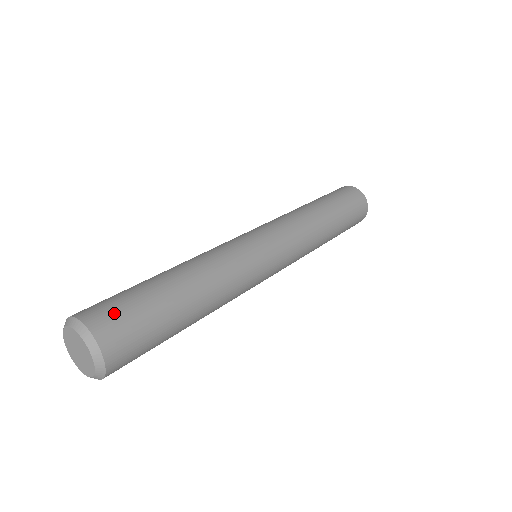
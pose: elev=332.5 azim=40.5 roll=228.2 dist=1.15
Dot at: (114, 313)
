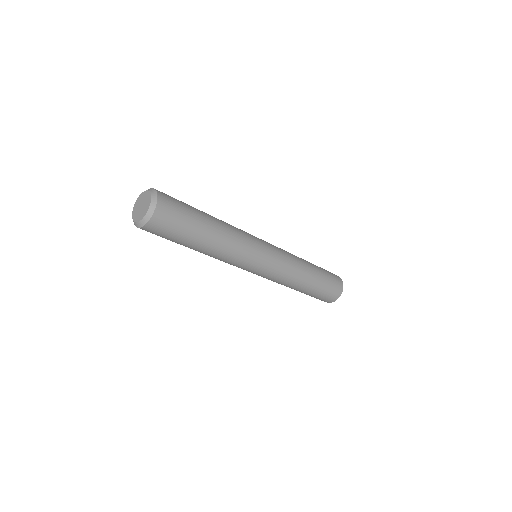
Dot at: (170, 196)
